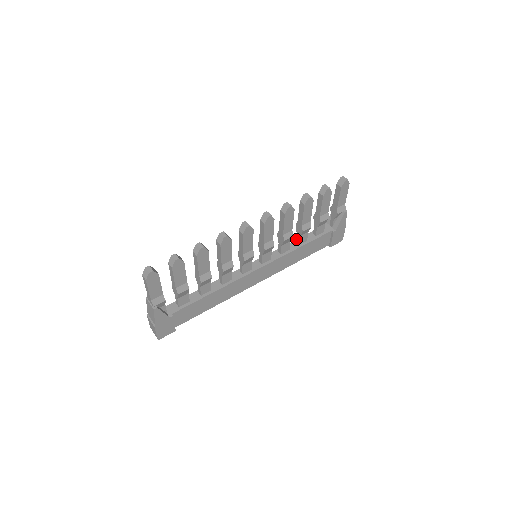
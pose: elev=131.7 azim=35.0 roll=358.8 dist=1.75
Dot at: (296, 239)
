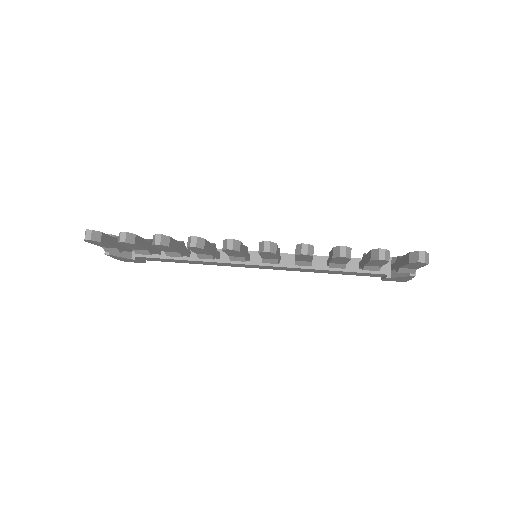
Dot at: occluded
